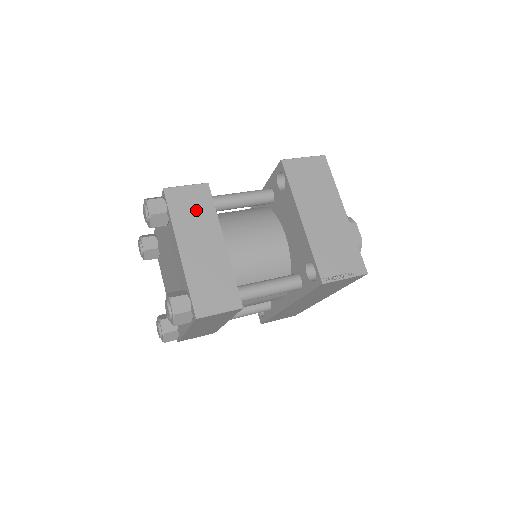
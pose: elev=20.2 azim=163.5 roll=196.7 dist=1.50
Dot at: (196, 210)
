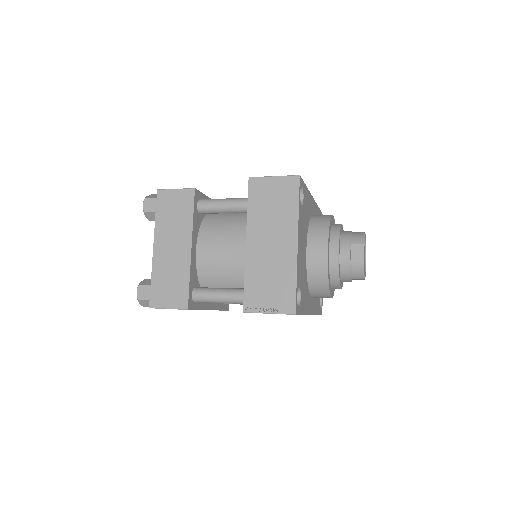
Dot at: (177, 213)
